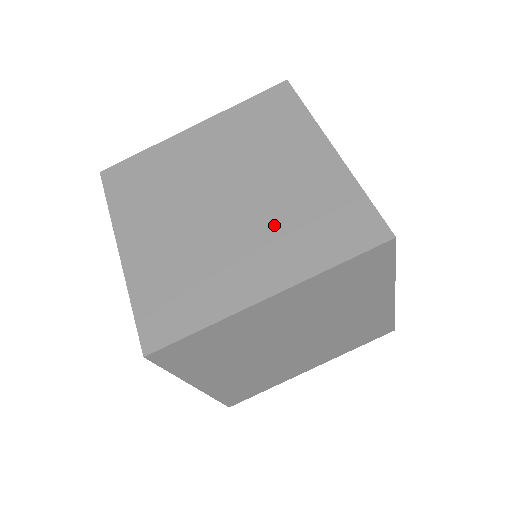
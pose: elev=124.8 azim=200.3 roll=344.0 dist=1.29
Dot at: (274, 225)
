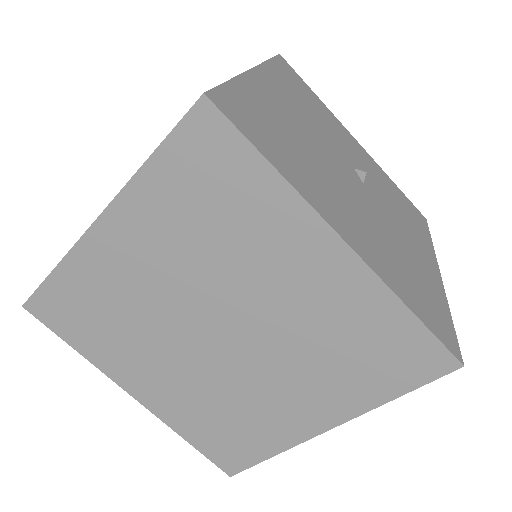
Dot at: occluded
